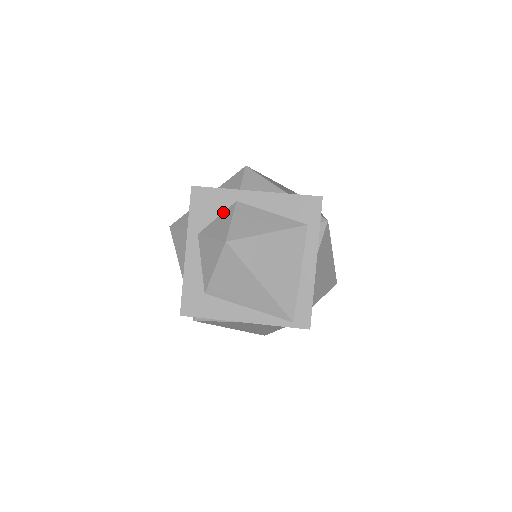
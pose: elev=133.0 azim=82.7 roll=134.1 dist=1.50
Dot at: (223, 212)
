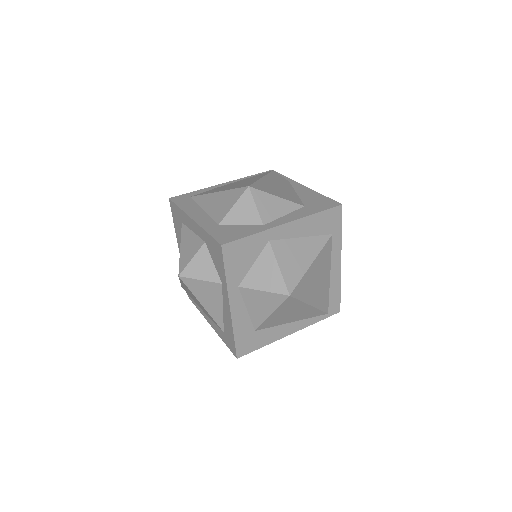
Dot at: (258, 256)
